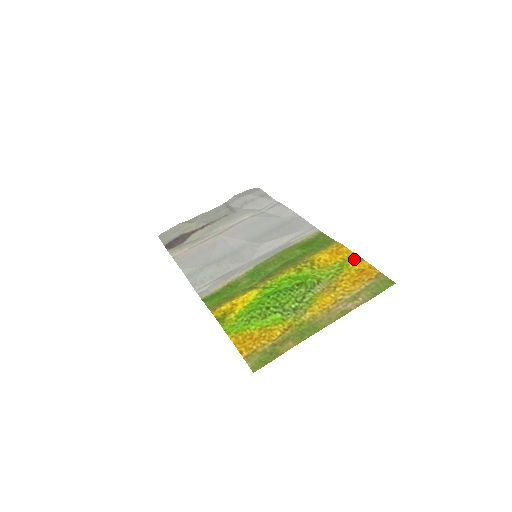
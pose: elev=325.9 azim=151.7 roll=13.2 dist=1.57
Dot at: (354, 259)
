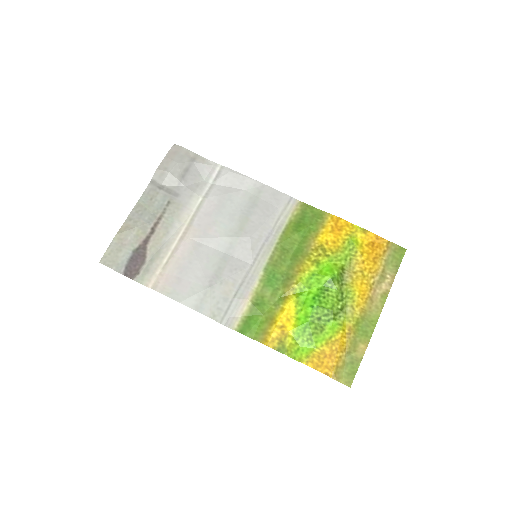
Dot at: (358, 232)
